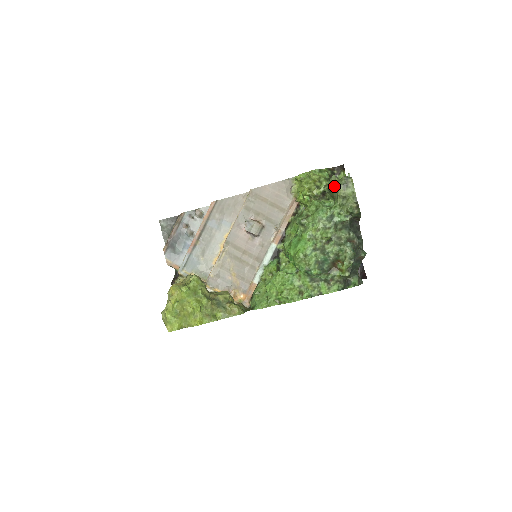
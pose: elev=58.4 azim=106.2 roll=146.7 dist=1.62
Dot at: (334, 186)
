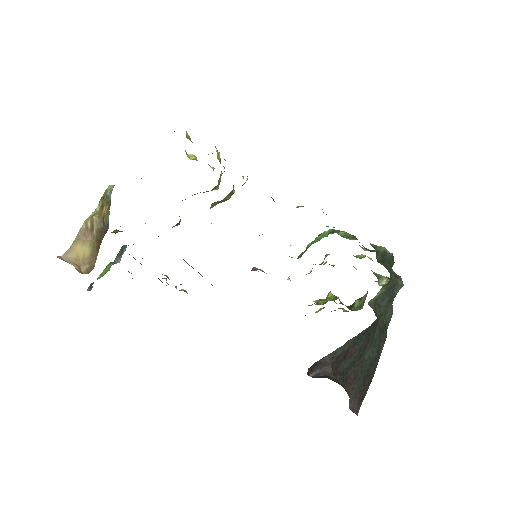
Dot at: occluded
